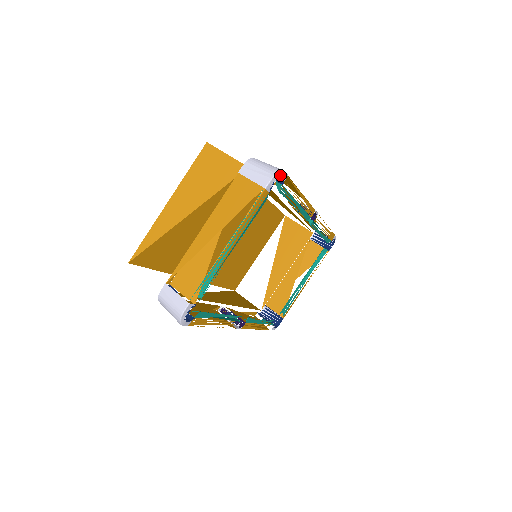
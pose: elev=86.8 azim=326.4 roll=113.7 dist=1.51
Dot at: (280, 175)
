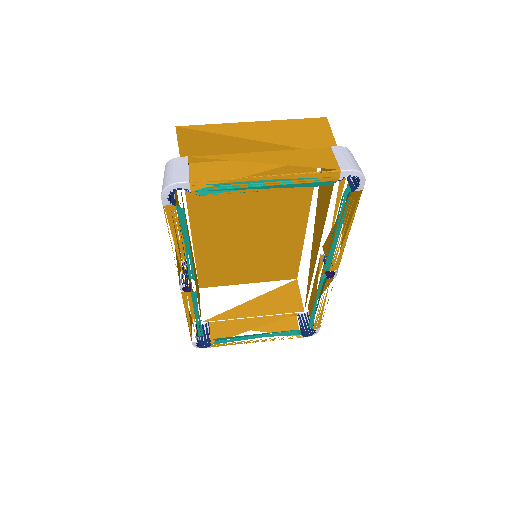
Dot at: (360, 178)
